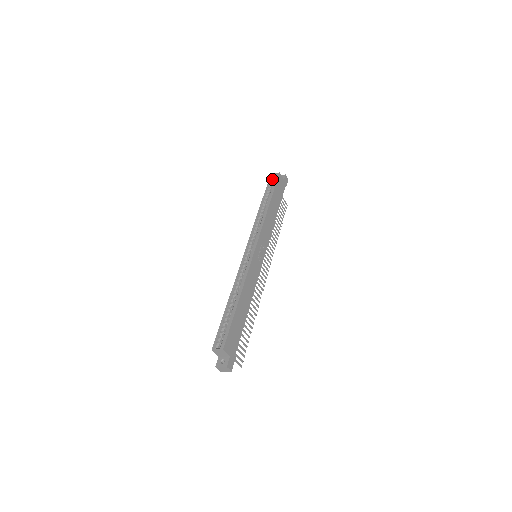
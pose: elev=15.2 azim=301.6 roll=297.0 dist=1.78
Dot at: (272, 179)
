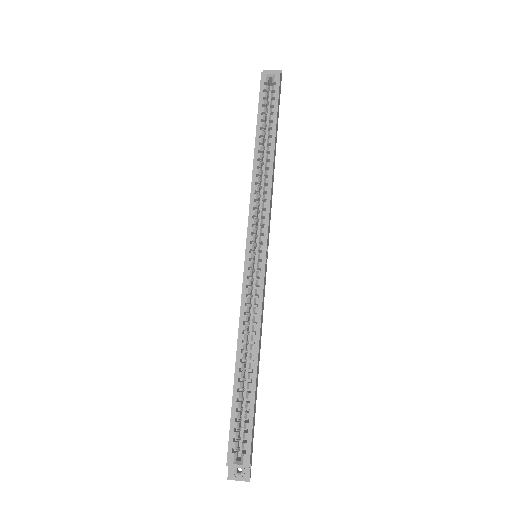
Dot at: (267, 85)
